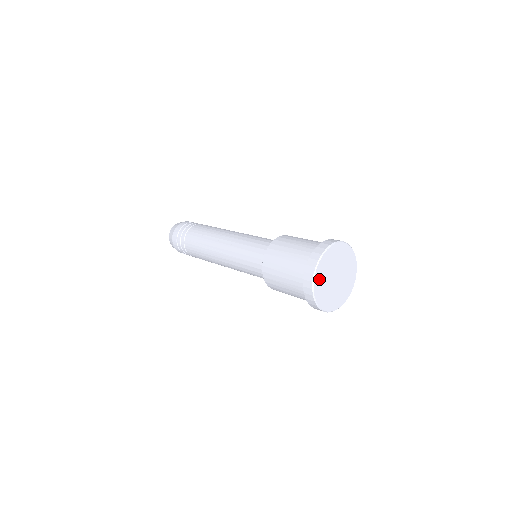
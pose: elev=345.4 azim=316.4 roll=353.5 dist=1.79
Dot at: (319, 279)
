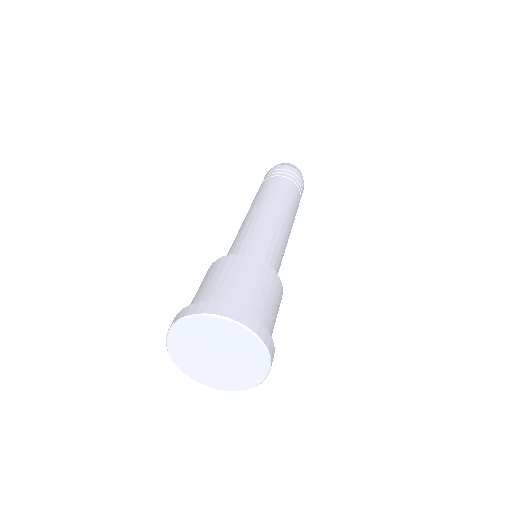
Dot at: (196, 326)
